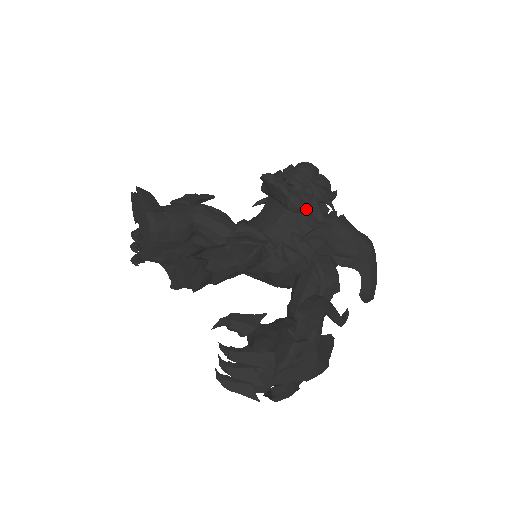
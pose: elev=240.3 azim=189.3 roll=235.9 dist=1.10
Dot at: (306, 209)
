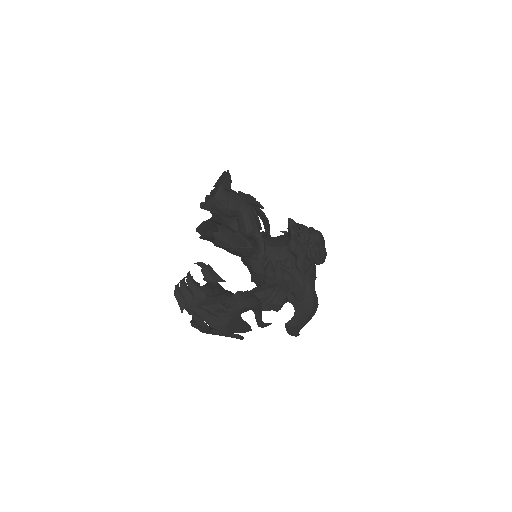
Dot at: (296, 254)
